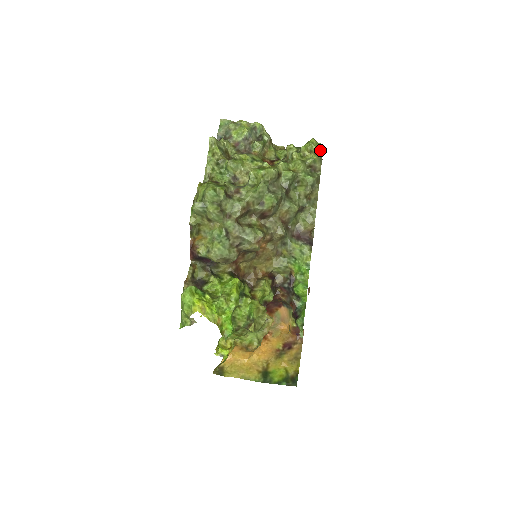
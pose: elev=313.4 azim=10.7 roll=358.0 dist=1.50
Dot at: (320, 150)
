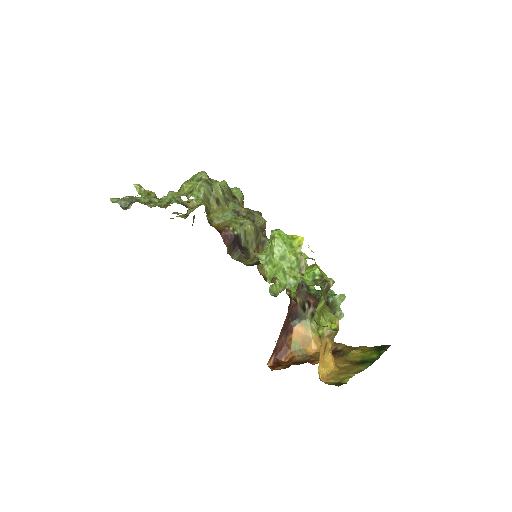
Dot at: occluded
